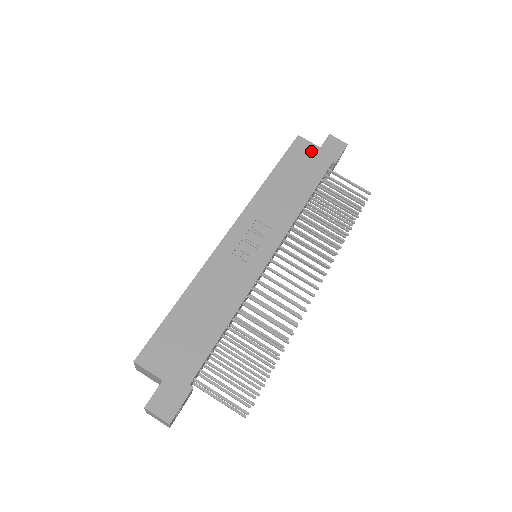
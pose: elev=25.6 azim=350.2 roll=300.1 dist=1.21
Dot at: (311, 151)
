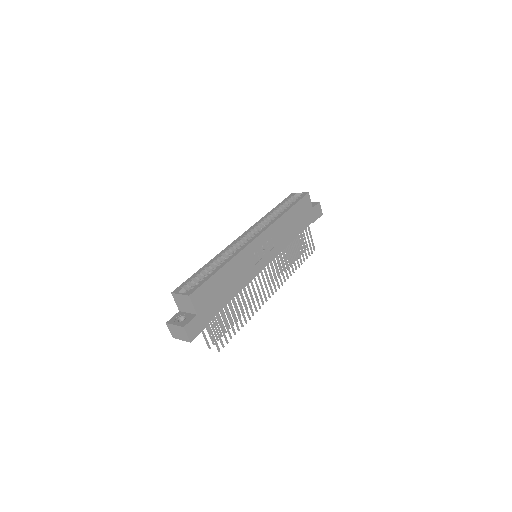
Dot at: (309, 207)
